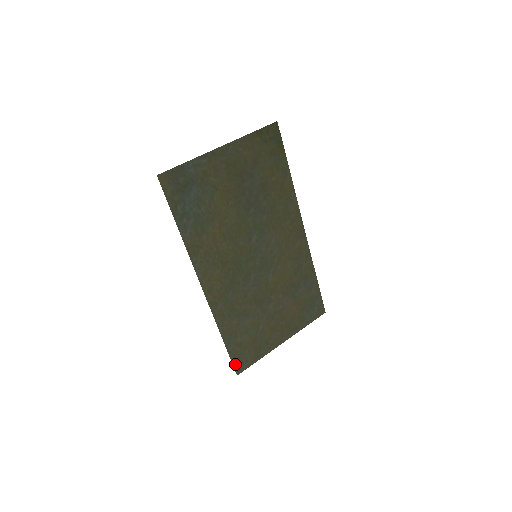
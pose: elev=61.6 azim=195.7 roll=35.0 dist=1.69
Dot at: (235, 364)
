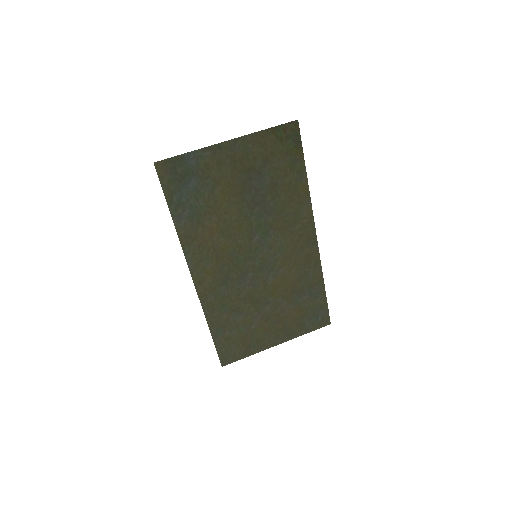
Dot at: (221, 356)
